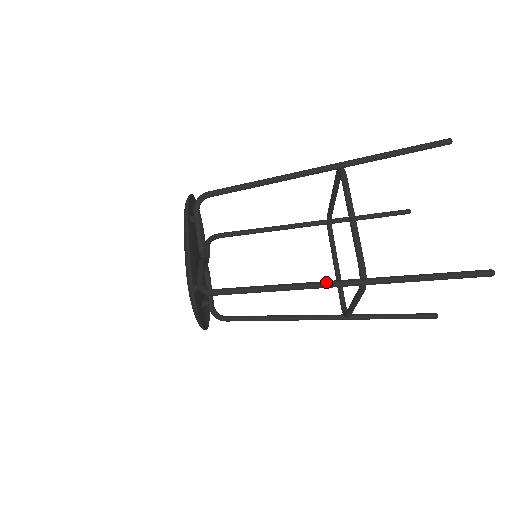
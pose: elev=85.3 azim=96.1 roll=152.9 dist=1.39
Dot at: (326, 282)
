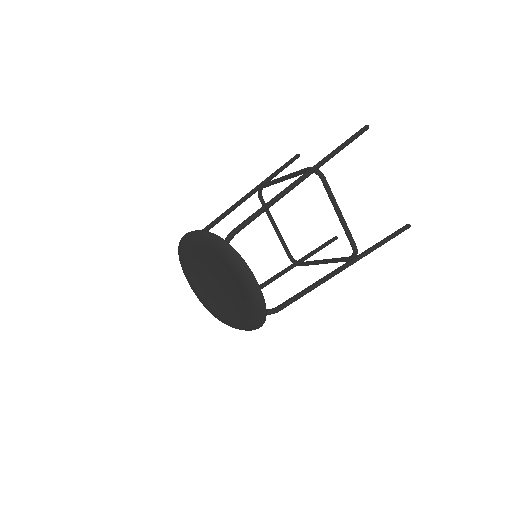
Dot at: occluded
